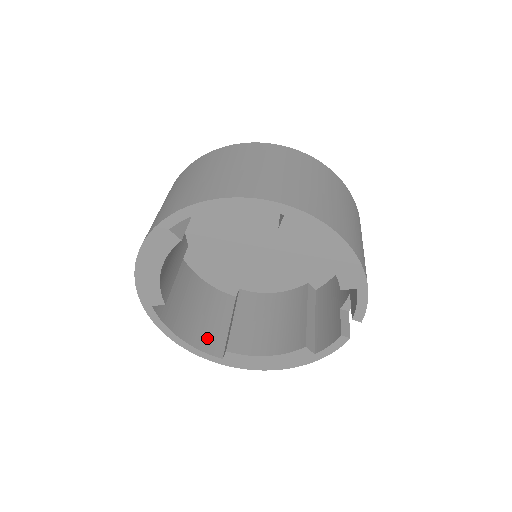
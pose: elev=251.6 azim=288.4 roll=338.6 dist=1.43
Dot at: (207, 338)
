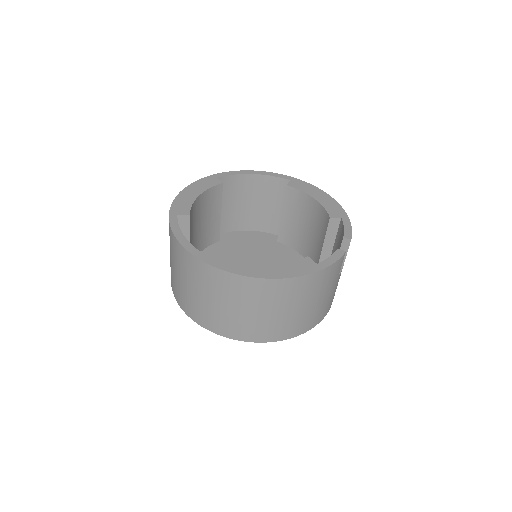
Dot at: occluded
